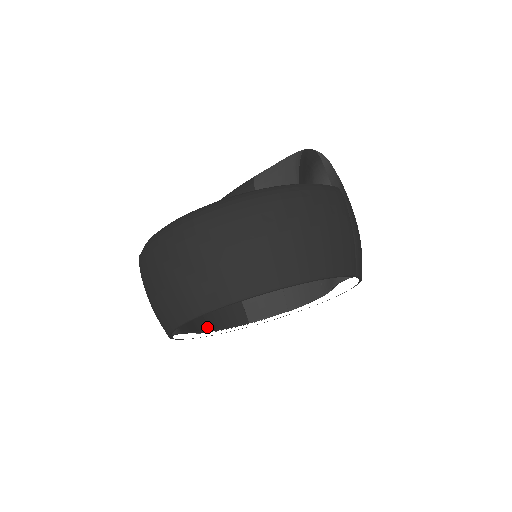
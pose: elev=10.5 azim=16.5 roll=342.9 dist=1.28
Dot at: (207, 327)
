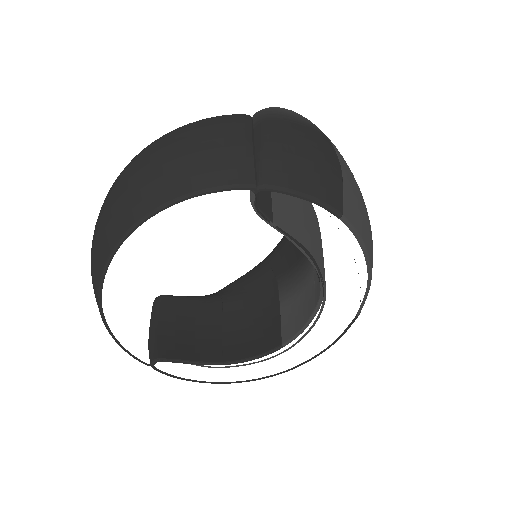
Dot at: (221, 359)
